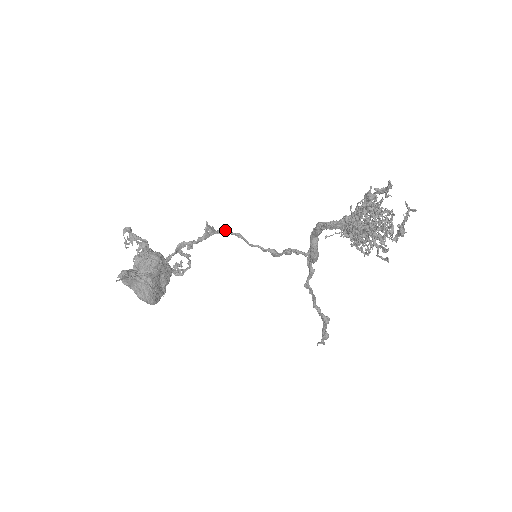
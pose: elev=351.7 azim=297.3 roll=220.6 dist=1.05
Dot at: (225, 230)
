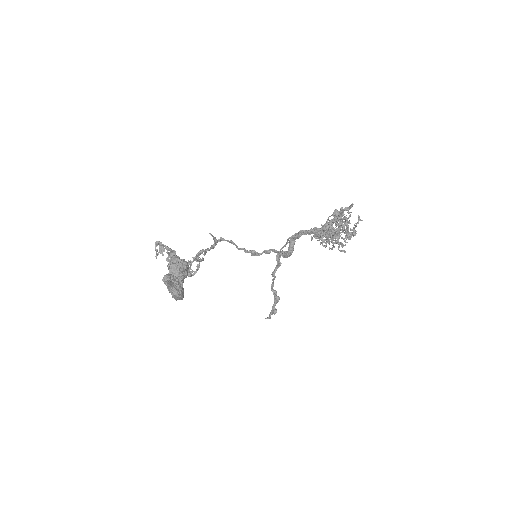
Dot at: (221, 239)
